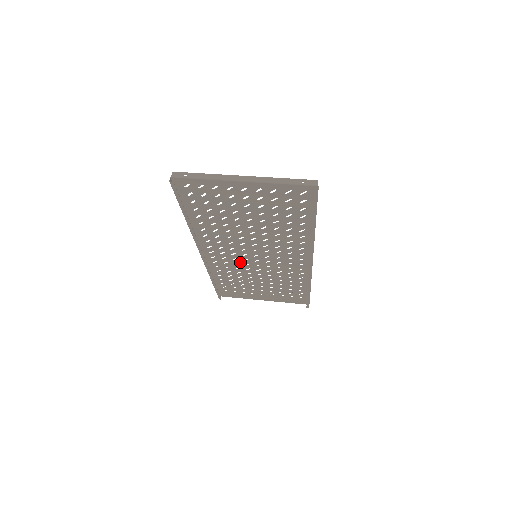
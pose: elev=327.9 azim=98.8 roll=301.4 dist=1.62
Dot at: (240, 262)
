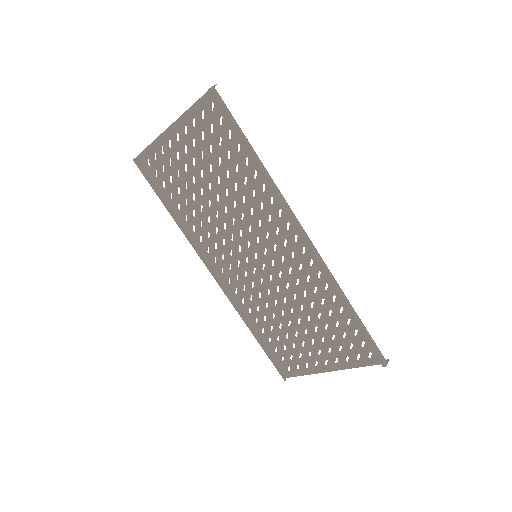
Dot at: (253, 279)
